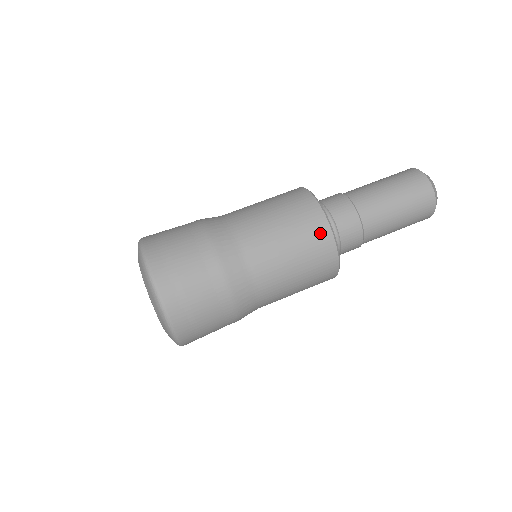
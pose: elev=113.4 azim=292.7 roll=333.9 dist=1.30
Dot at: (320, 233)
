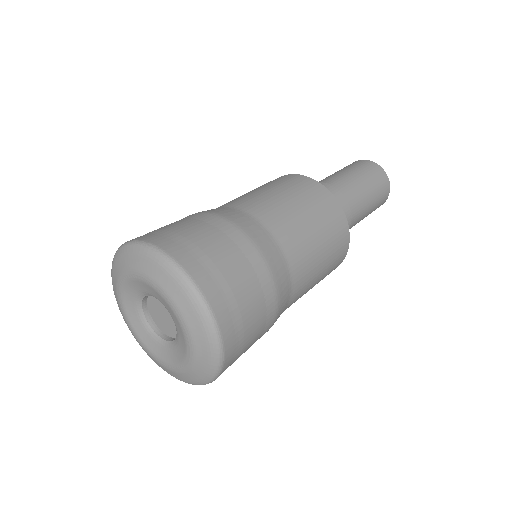
Dot at: (310, 186)
